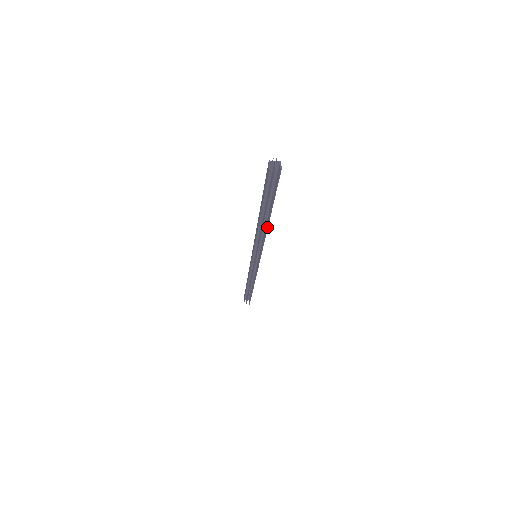
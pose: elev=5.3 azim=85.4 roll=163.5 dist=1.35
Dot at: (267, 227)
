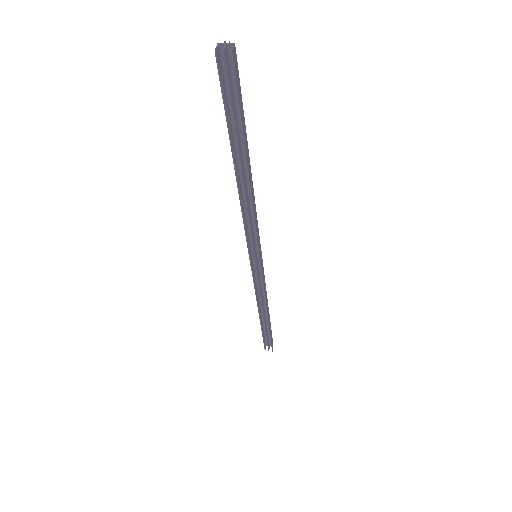
Dot at: (250, 189)
